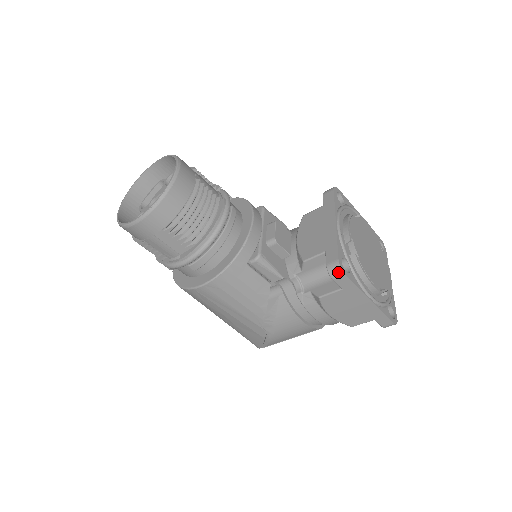
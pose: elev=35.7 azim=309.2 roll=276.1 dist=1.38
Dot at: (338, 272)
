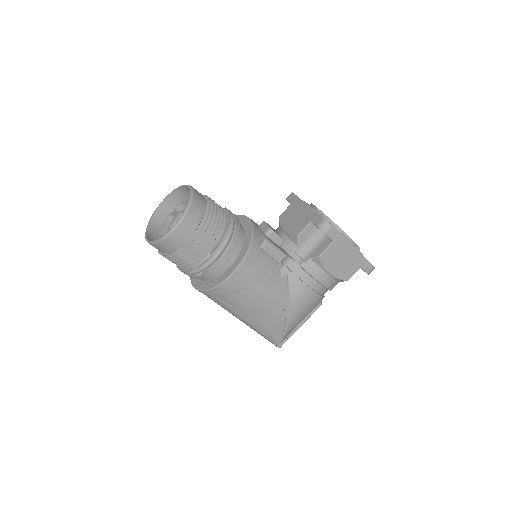
Dot at: (327, 226)
